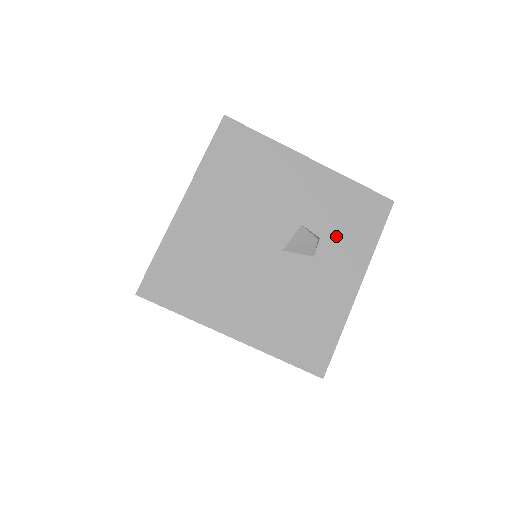
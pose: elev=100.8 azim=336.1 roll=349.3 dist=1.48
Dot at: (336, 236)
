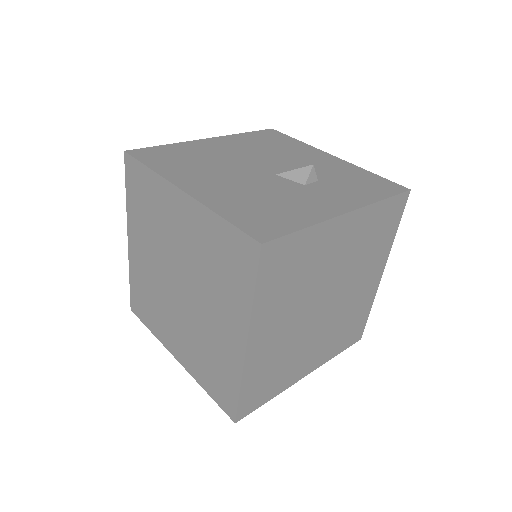
Dot at: (336, 185)
